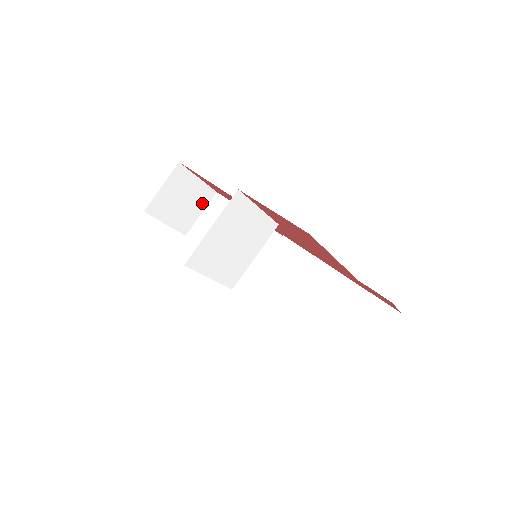
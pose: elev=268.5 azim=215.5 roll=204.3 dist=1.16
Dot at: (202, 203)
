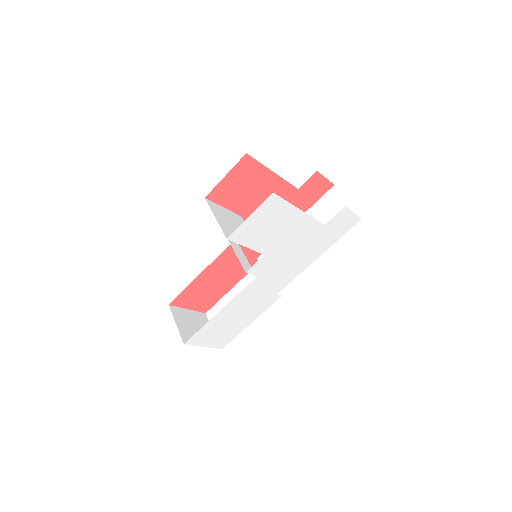
Dot at: occluded
